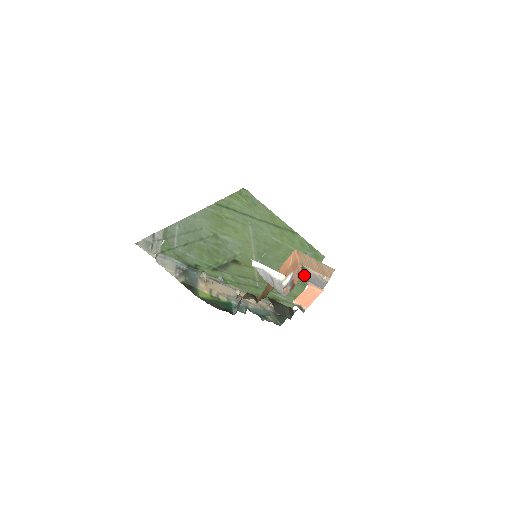
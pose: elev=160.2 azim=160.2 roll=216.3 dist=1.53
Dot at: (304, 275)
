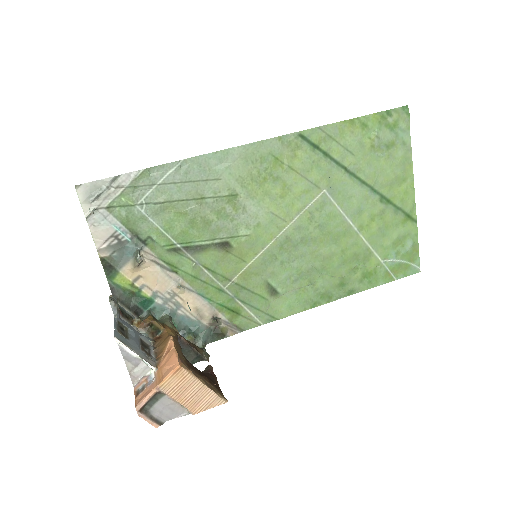
Dot at: (150, 401)
